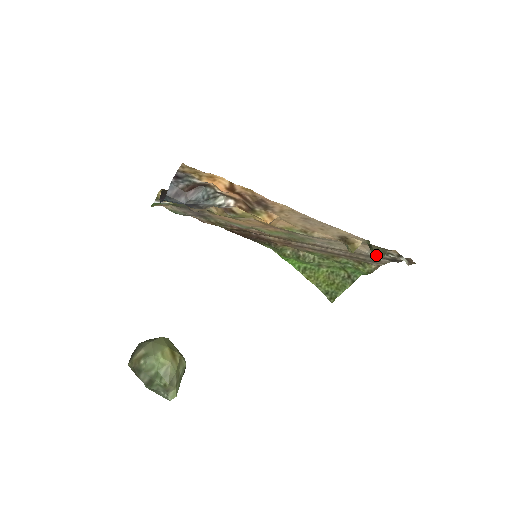
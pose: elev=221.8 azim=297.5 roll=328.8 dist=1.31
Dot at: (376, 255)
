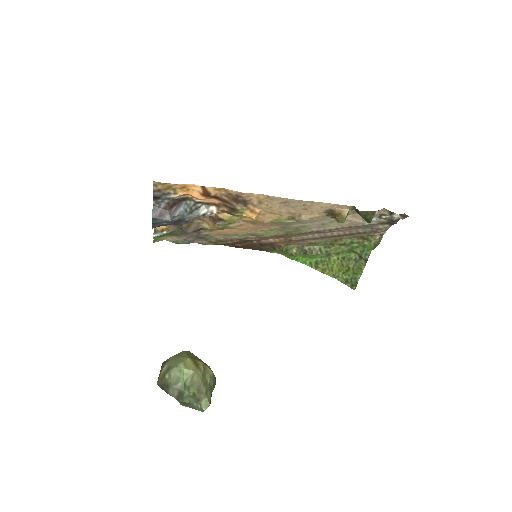
Dot at: (366, 218)
